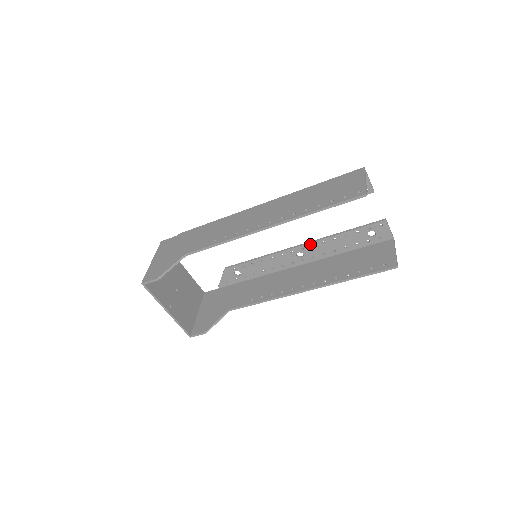
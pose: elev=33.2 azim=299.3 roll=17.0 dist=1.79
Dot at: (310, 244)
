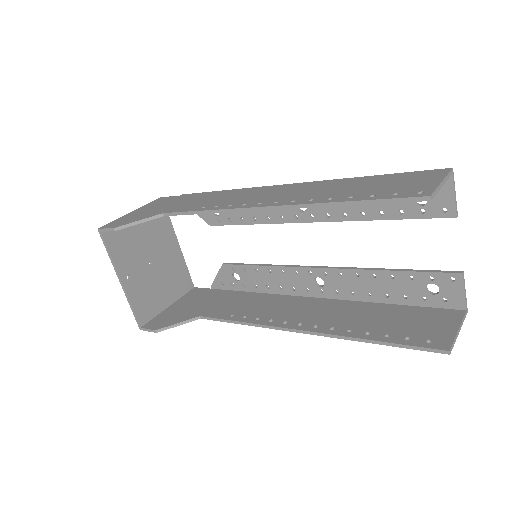
Dot at: (337, 270)
